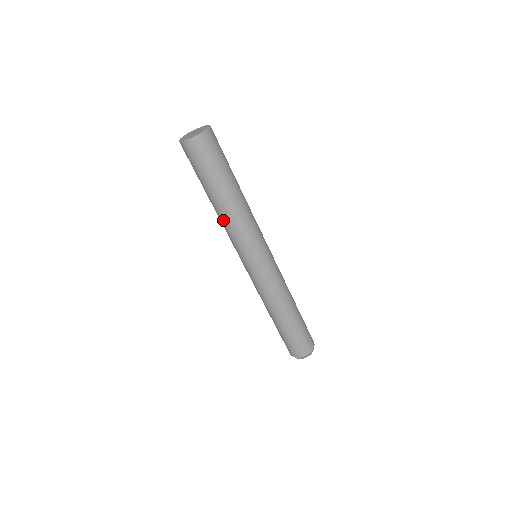
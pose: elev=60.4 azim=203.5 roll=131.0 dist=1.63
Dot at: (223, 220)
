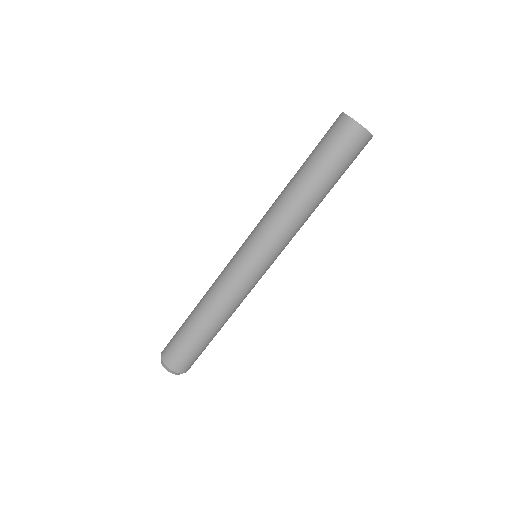
Dot at: (282, 200)
